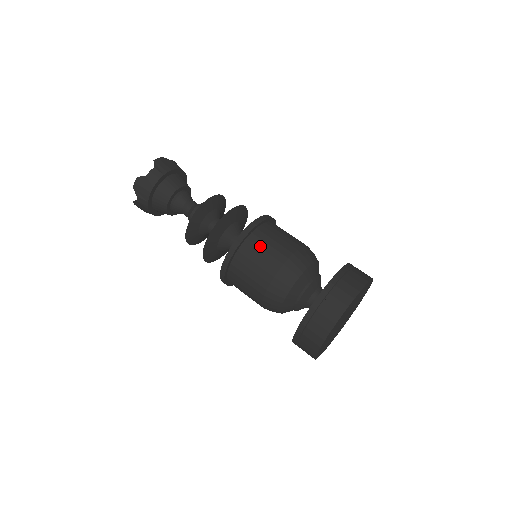
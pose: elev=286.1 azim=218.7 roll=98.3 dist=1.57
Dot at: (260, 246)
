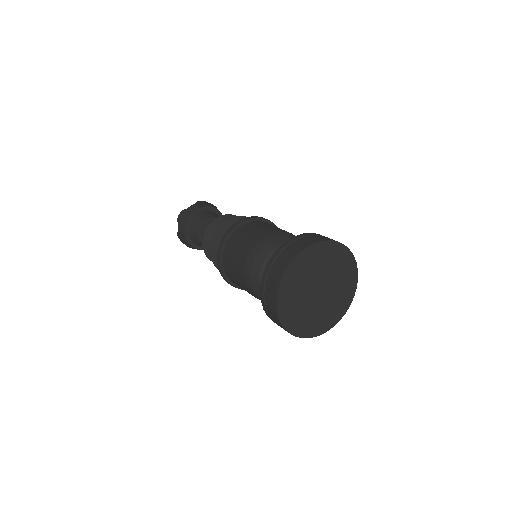
Dot at: (249, 229)
